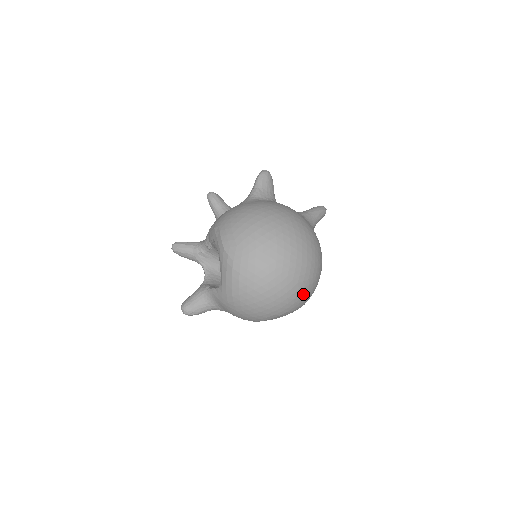
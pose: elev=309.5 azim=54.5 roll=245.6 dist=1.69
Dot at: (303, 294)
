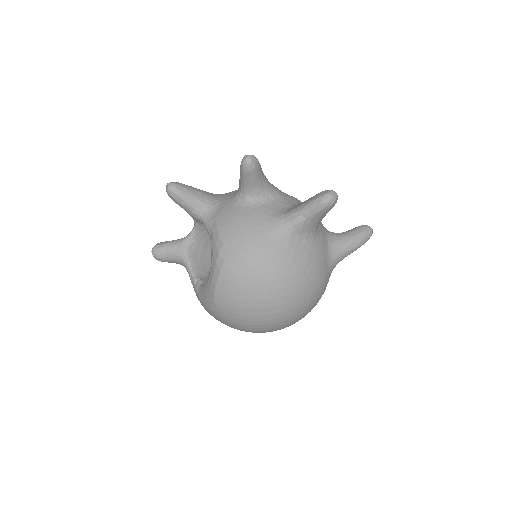
Dot at: occluded
